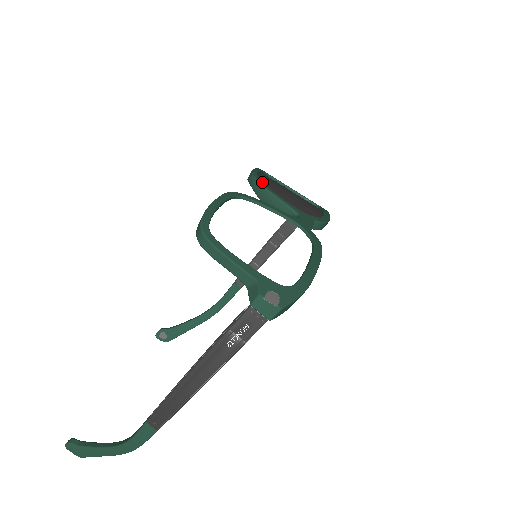
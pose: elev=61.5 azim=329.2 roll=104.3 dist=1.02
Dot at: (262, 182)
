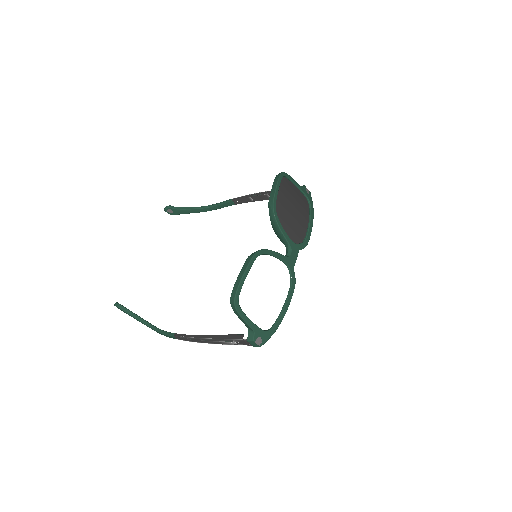
Dot at: (277, 216)
